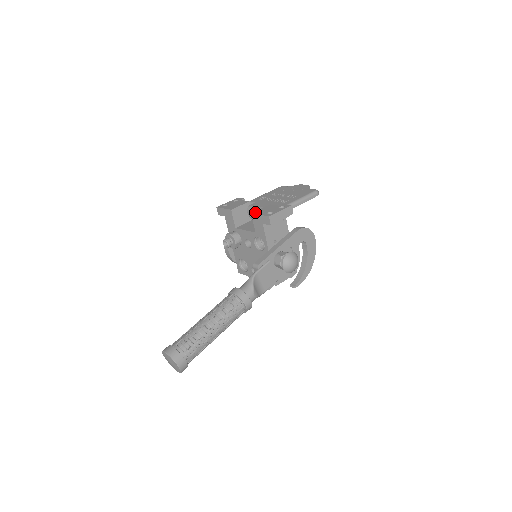
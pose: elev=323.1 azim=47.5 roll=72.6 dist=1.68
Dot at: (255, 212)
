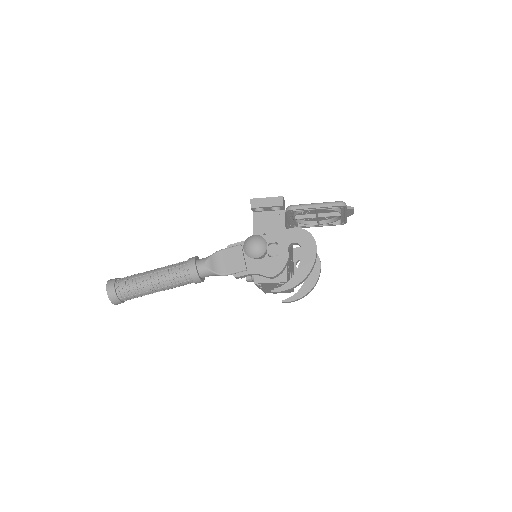
Dot at: occluded
